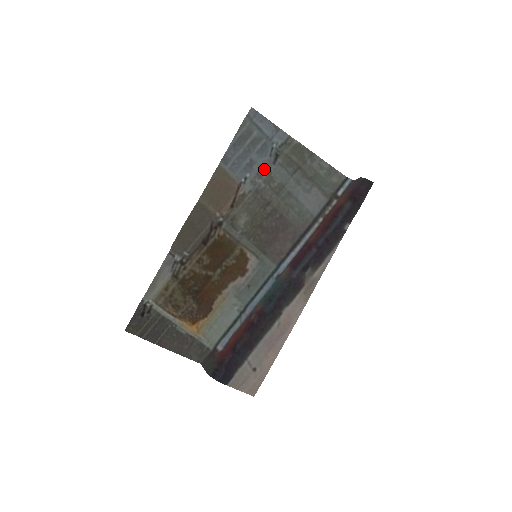
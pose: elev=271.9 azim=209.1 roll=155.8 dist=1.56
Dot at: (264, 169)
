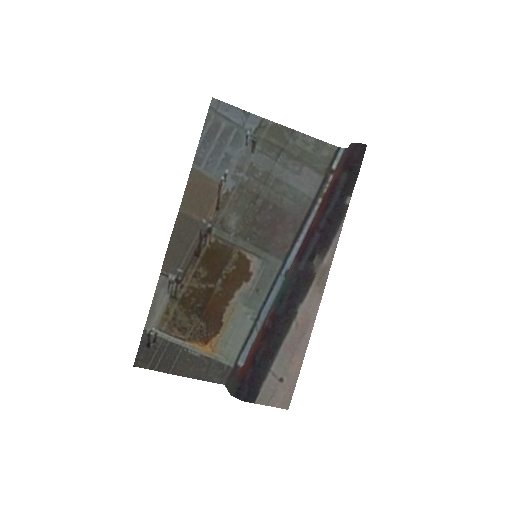
Dot at: (243, 161)
